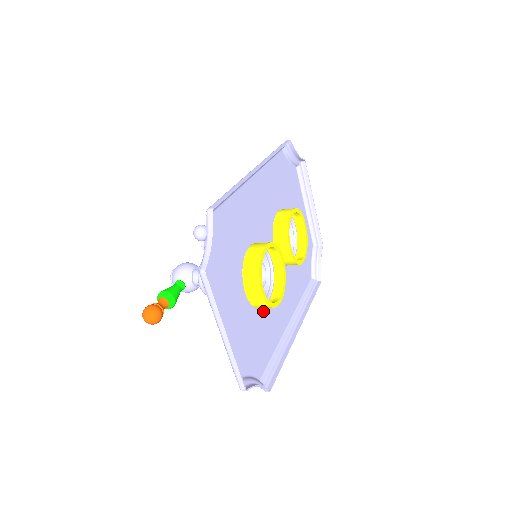
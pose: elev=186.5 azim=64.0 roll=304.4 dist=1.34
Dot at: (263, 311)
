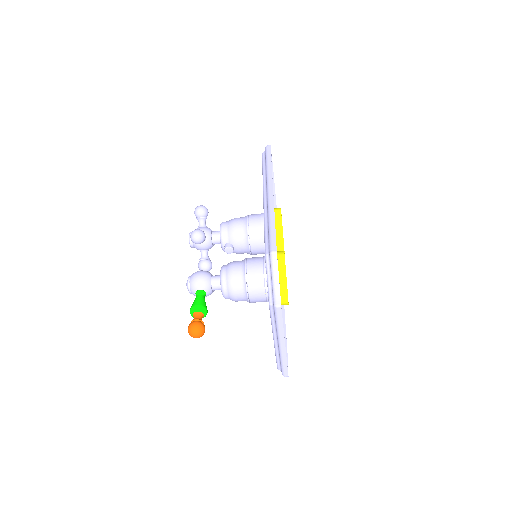
Dot at: occluded
